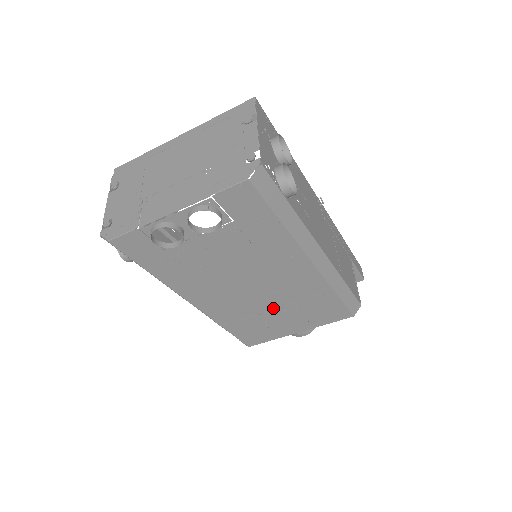
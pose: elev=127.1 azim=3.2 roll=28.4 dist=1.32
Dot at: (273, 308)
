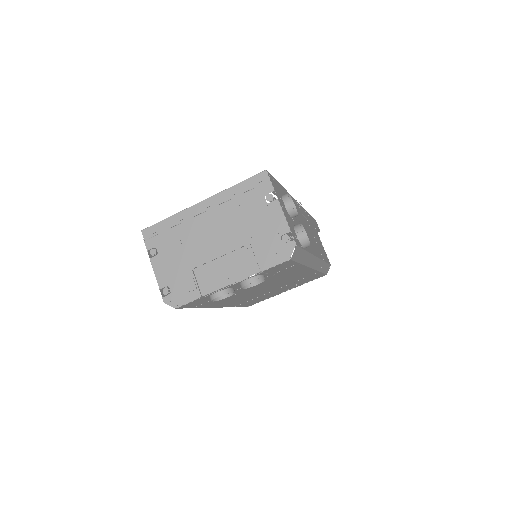
Dot at: occluded
